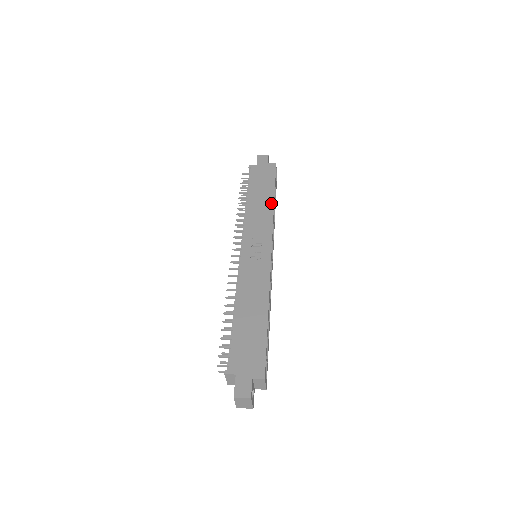
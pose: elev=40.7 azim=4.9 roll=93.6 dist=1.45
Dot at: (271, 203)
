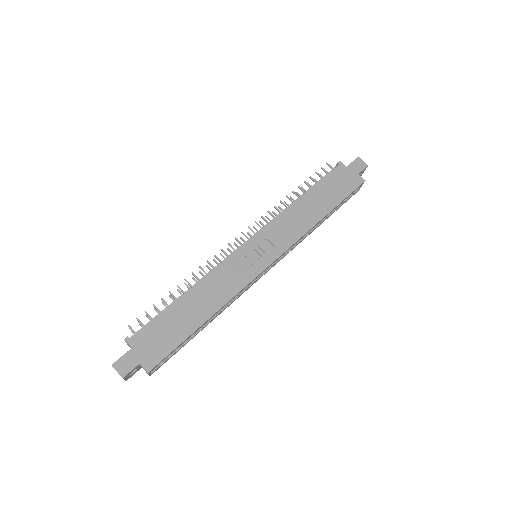
Dot at: (317, 218)
